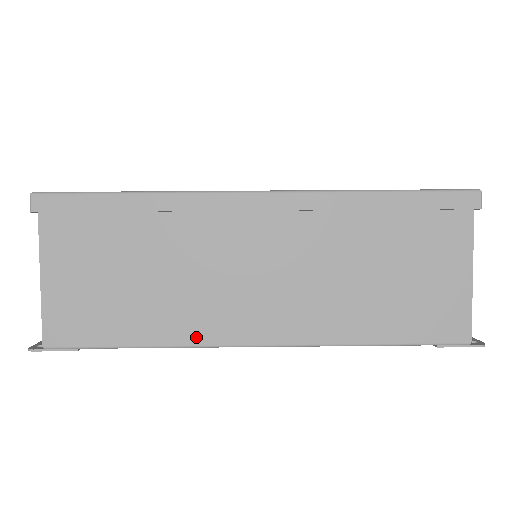
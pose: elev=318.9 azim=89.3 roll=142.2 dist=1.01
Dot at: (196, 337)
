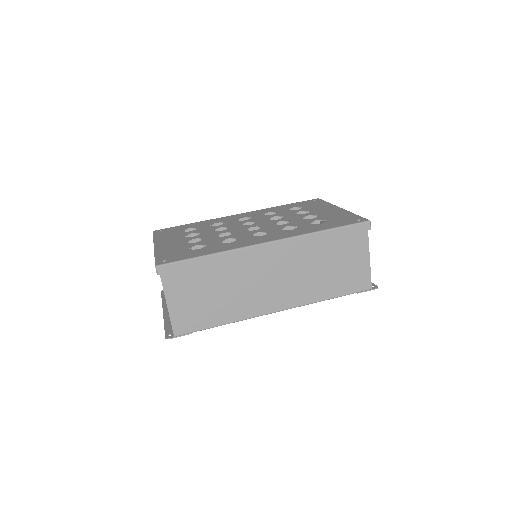
Dot at: (248, 315)
